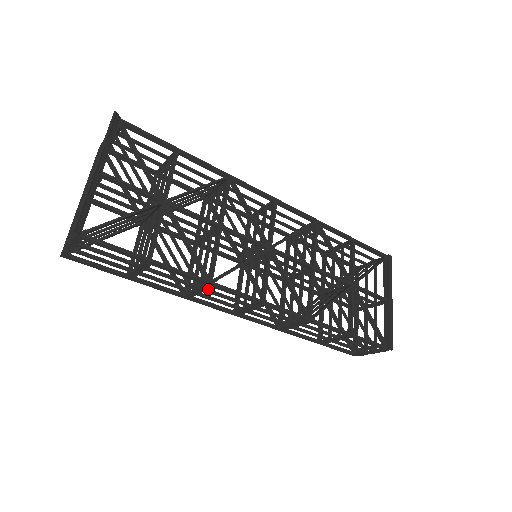
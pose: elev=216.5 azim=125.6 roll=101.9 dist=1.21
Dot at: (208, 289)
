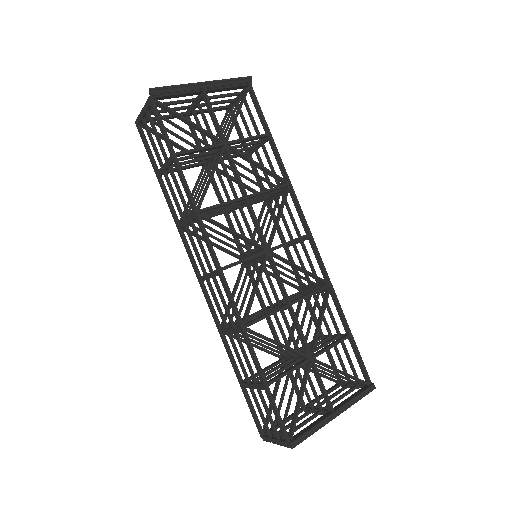
Dot at: occluded
